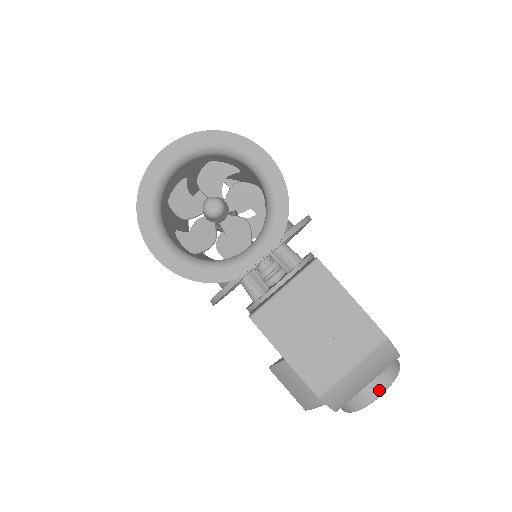
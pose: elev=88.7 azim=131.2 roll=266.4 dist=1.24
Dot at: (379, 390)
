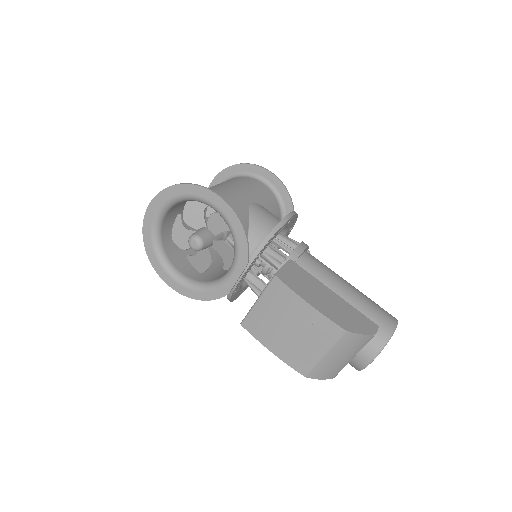
Dot at: (370, 357)
